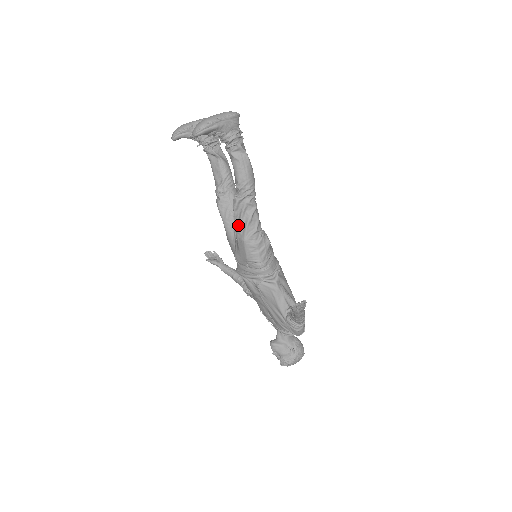
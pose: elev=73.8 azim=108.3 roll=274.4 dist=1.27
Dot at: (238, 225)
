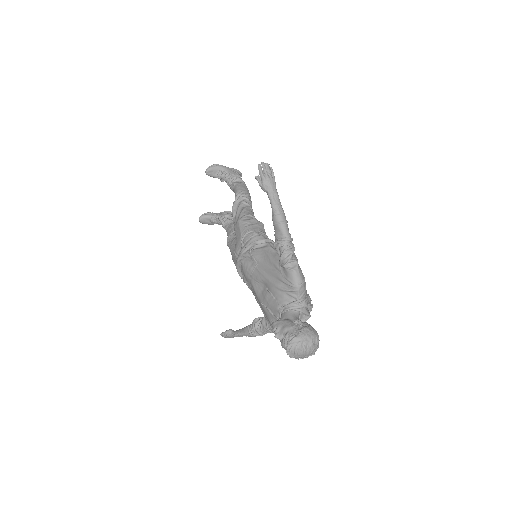
Dot at: (235, 218)
